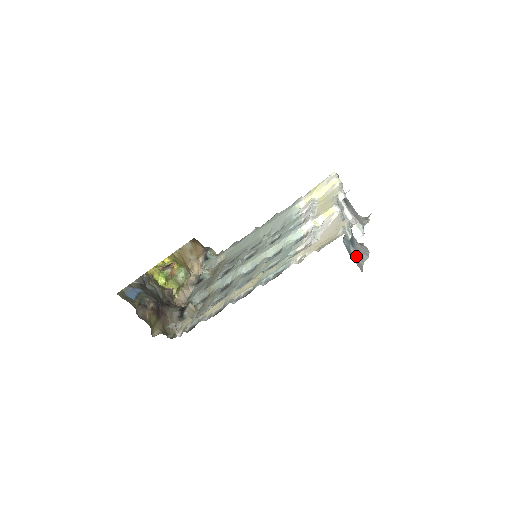
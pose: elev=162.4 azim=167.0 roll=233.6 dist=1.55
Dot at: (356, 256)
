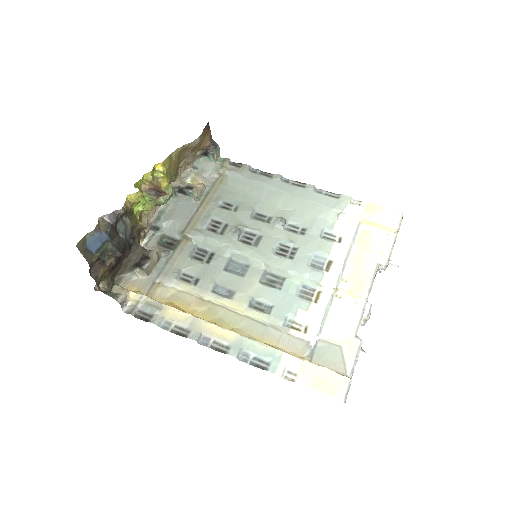
Dot at: occluded
